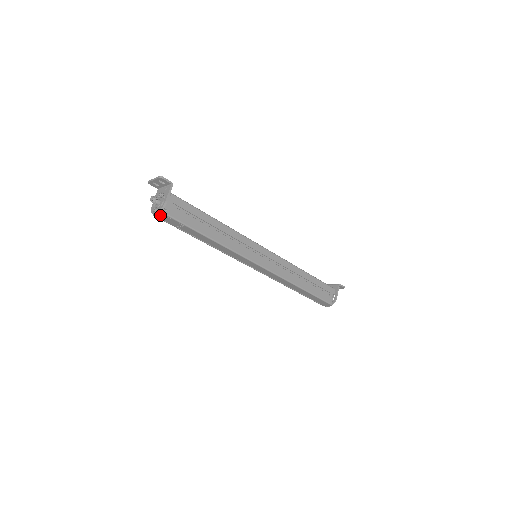
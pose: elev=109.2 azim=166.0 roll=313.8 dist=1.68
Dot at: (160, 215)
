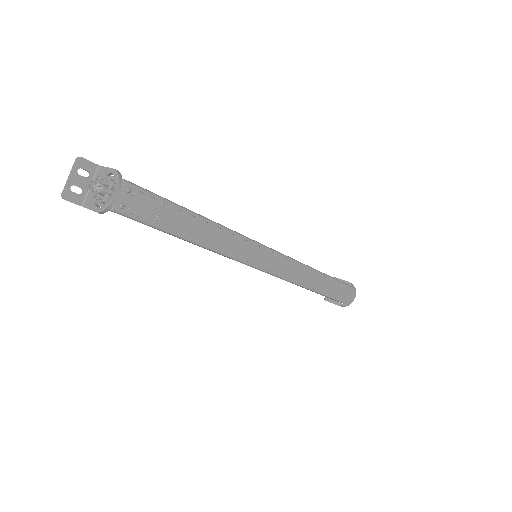
Dot at: (123, 193)
